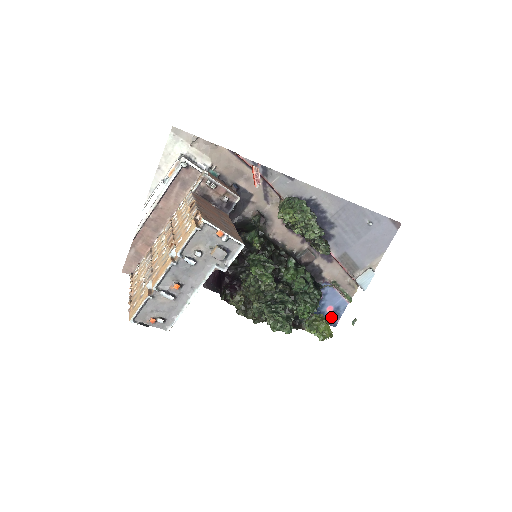
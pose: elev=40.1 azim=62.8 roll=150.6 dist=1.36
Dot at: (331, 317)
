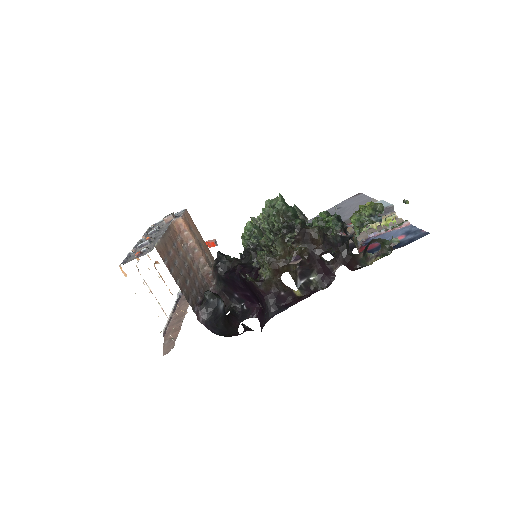
Dot at: (412, 237)
